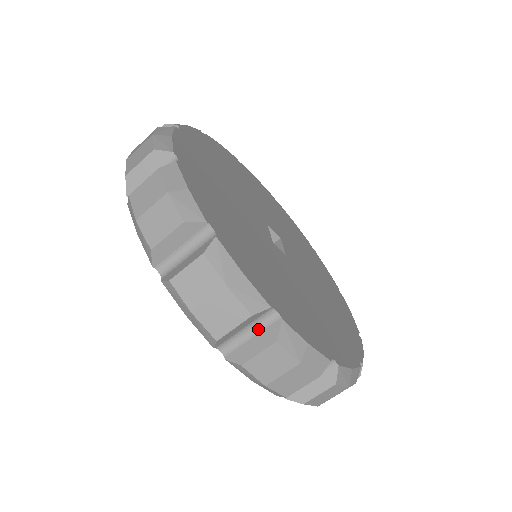
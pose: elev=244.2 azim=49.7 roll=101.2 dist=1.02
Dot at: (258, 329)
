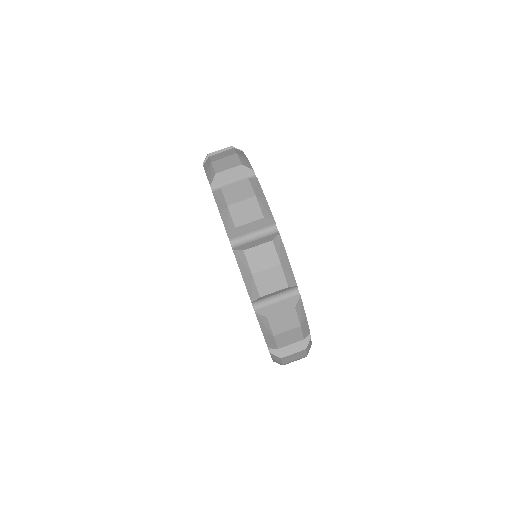
Dot at: (261, 236)
